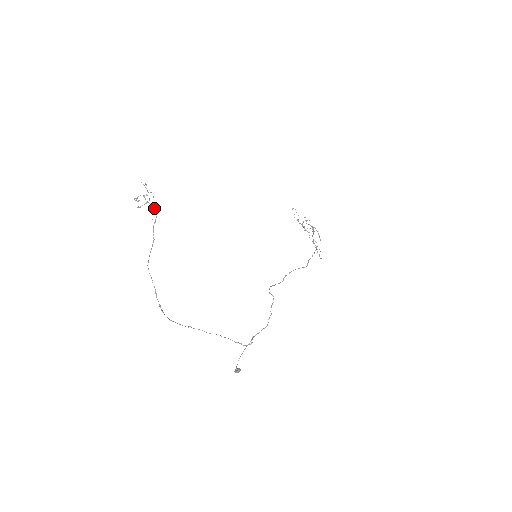
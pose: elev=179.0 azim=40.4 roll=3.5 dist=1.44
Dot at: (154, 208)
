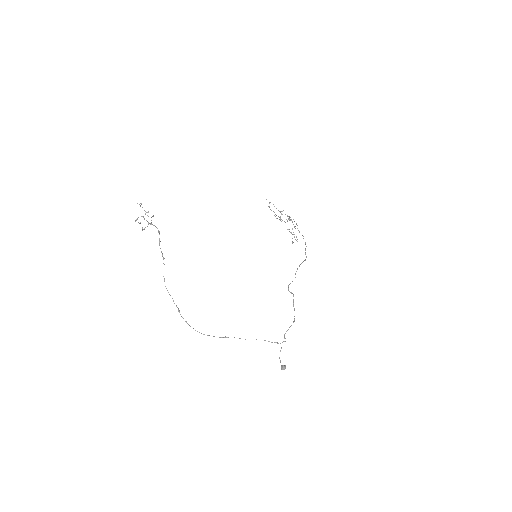
Dot at: (156, 227)
